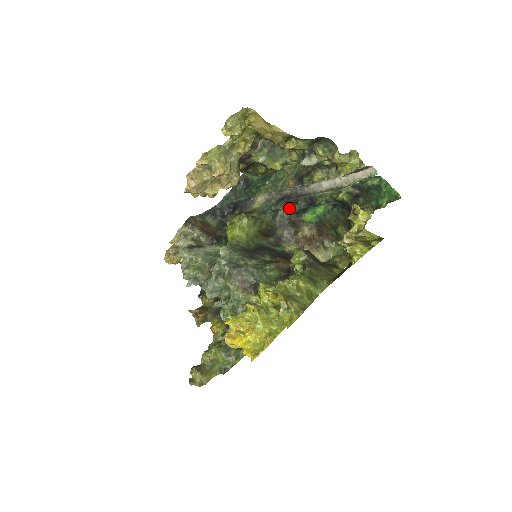
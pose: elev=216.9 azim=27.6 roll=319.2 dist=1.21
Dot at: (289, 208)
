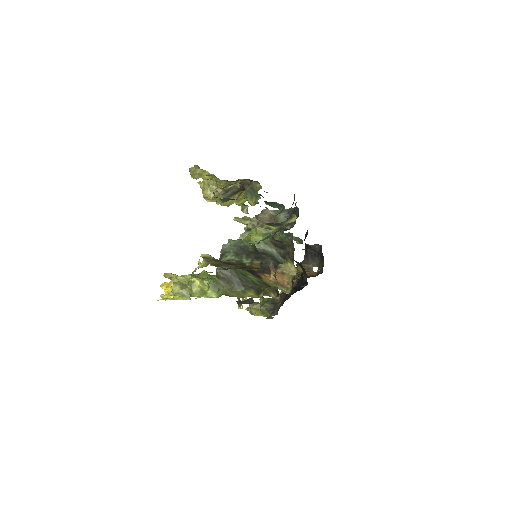
Dot at: occluded
